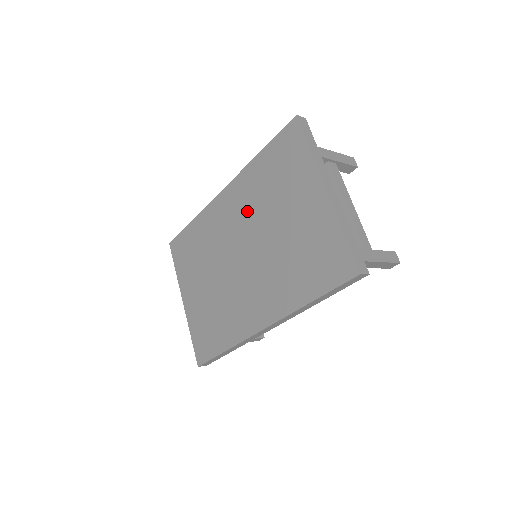
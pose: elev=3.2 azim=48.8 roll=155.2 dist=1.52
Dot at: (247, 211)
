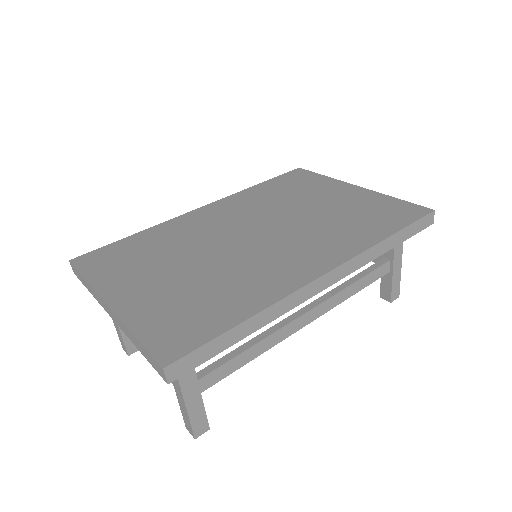
Dot at: (252, 210)
